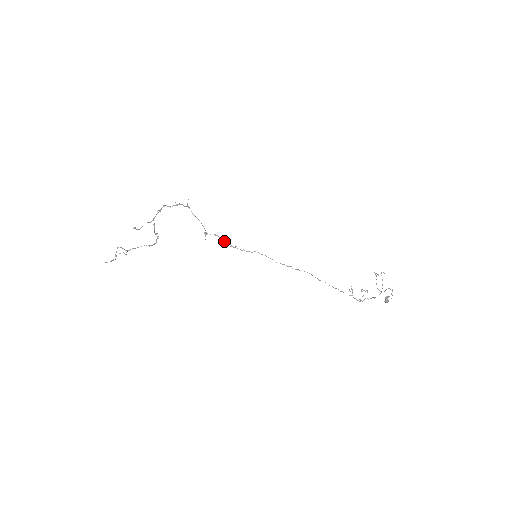
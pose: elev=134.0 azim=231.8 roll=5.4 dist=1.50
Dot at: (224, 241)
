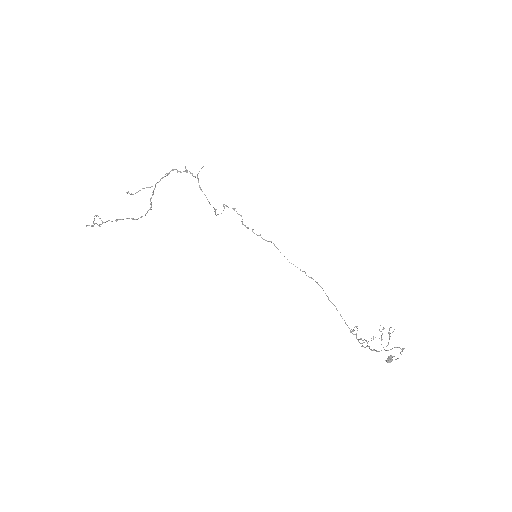
Dot at: (242, 219)
